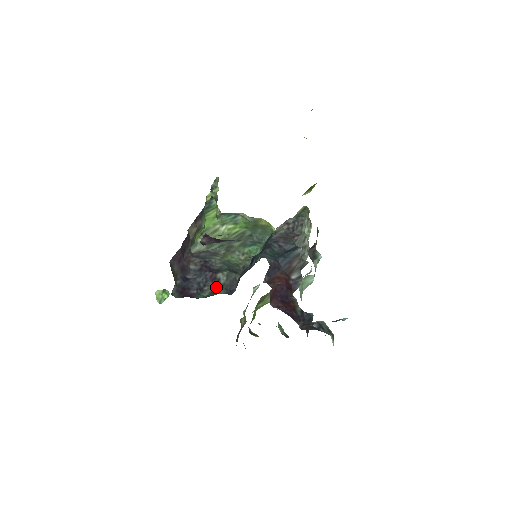
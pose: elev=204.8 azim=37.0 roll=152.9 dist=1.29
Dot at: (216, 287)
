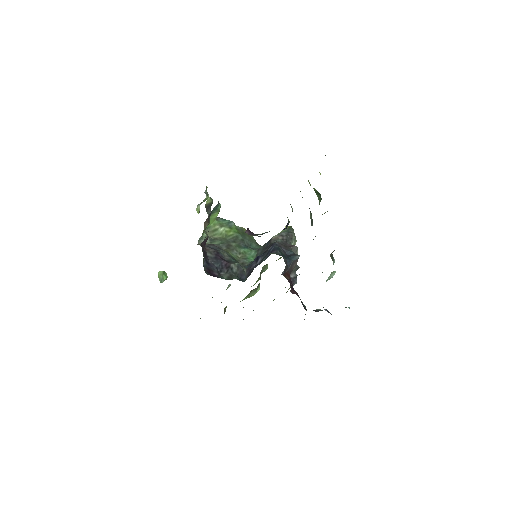
Dot at: (231, 274)
